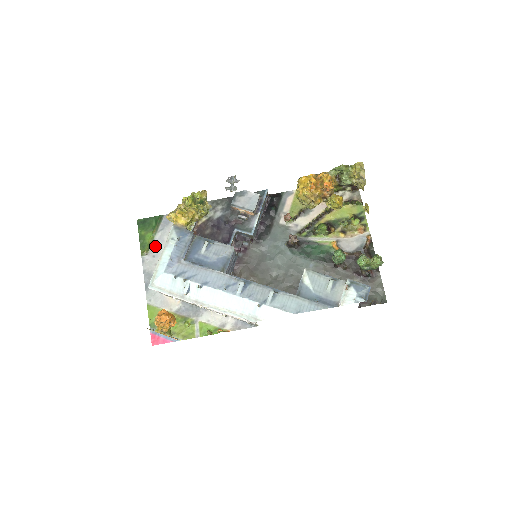
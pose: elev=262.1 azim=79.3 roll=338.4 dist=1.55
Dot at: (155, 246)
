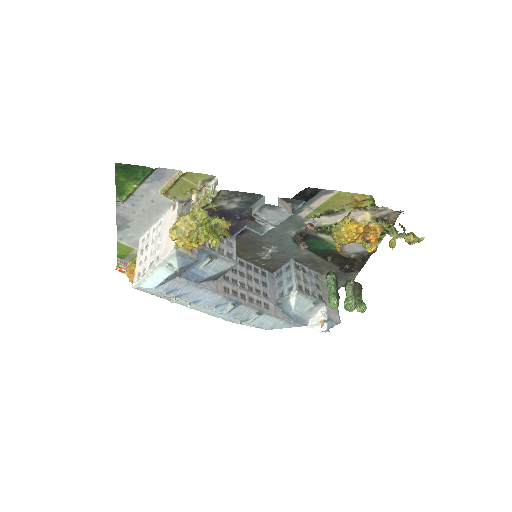
Dot at: (137, 196)
